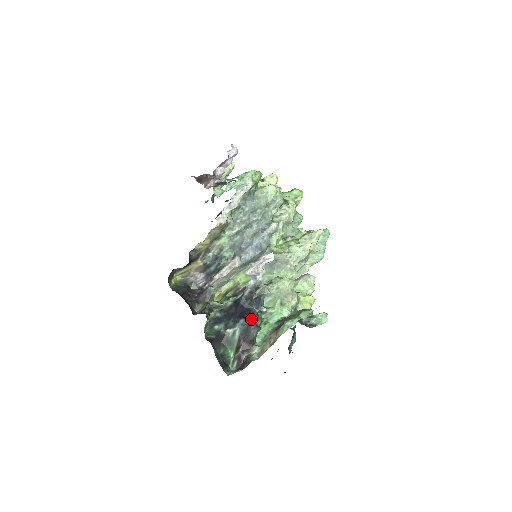
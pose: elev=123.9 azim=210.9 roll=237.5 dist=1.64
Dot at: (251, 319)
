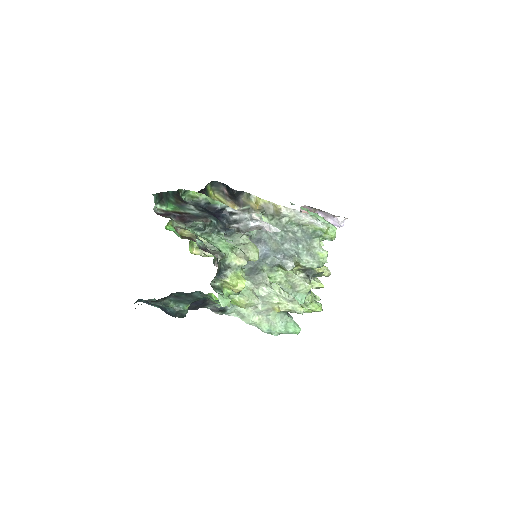
Dot at: (212, 218)
